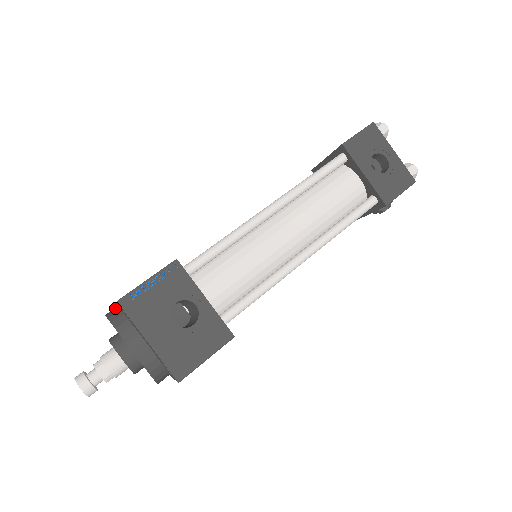
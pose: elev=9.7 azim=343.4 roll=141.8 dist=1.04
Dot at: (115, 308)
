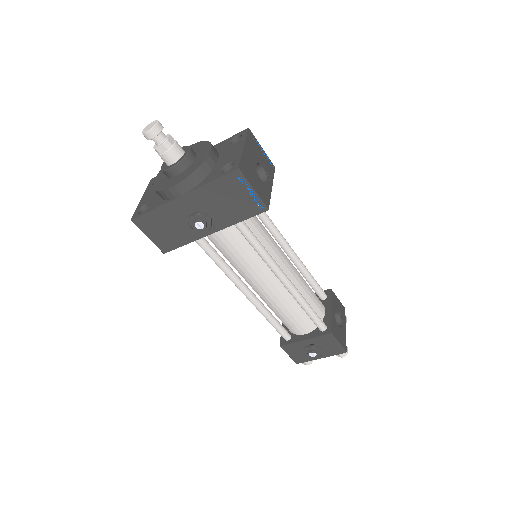
Dot at: occluded
